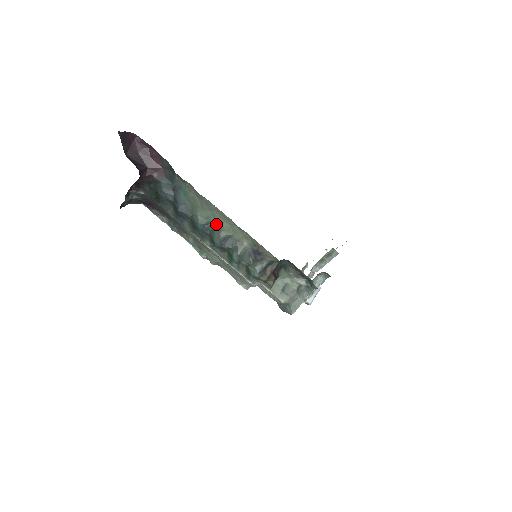
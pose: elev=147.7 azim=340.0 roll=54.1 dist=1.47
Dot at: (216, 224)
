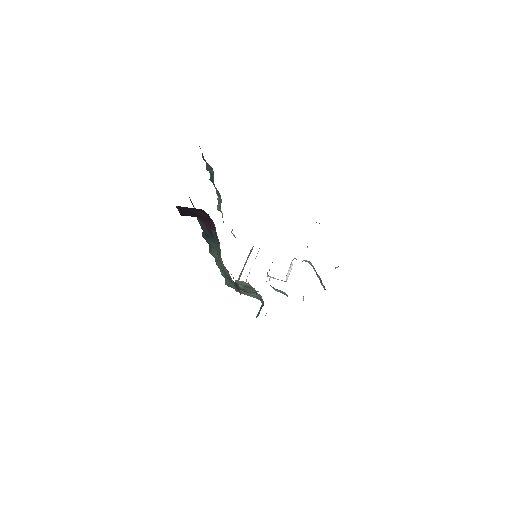
Dot at: (224, 267)
